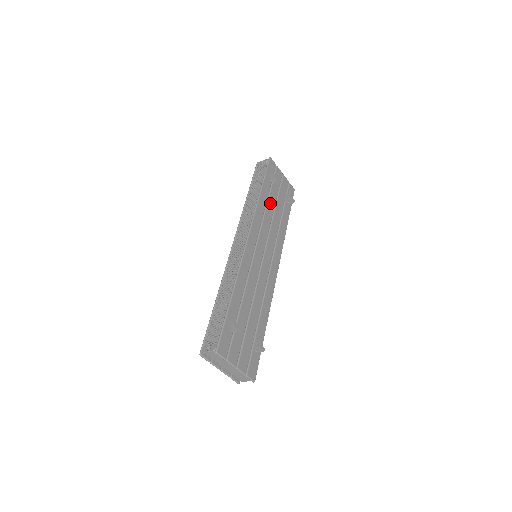
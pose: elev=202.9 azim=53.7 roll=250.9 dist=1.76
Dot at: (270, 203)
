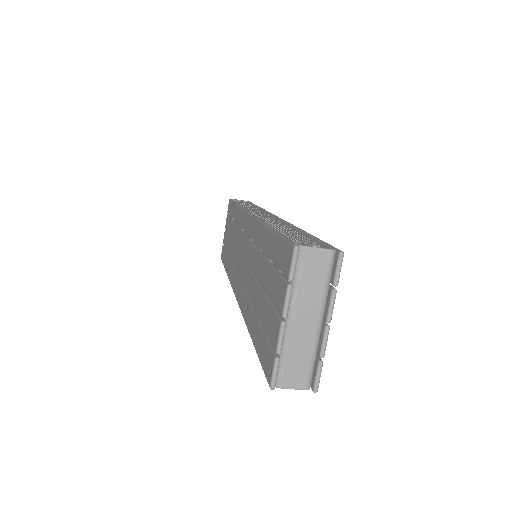
Dot at: occluded
